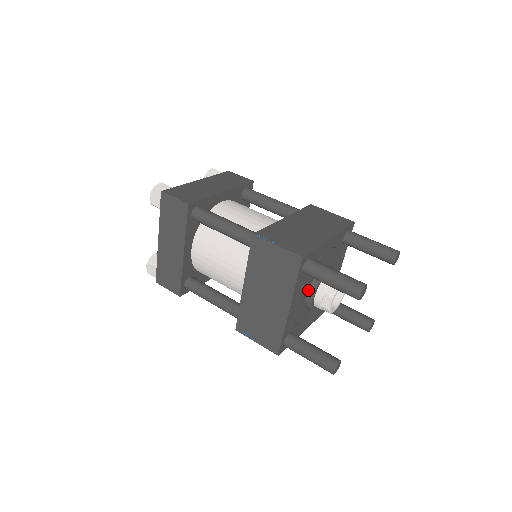
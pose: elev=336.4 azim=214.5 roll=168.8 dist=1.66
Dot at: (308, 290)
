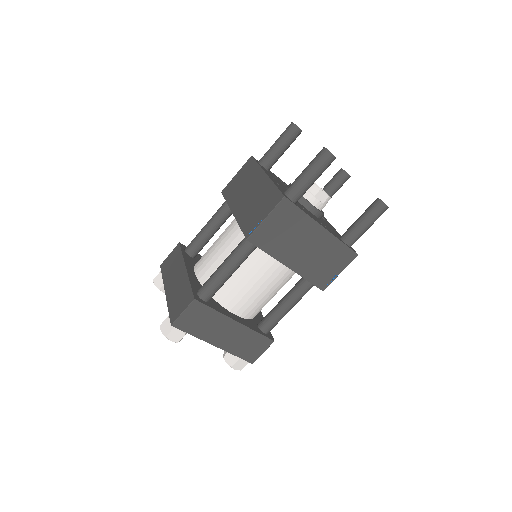
Dot at: occluded
